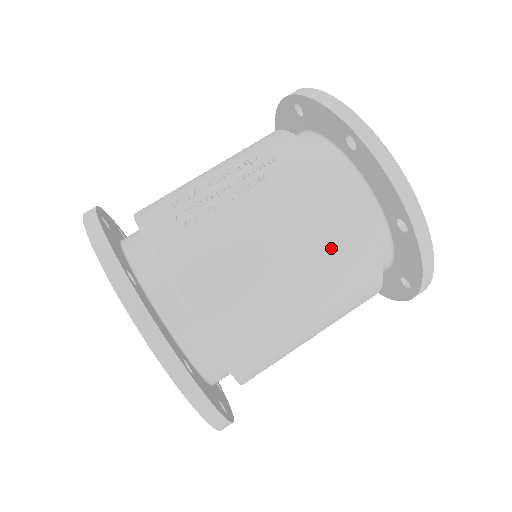
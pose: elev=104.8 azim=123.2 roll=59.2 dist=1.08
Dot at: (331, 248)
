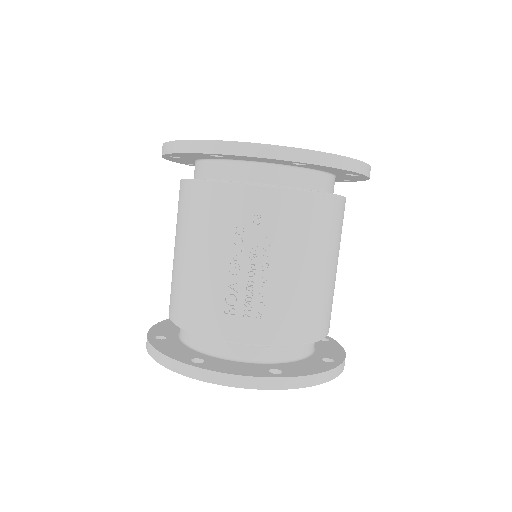
Dot at: (333, 230)
